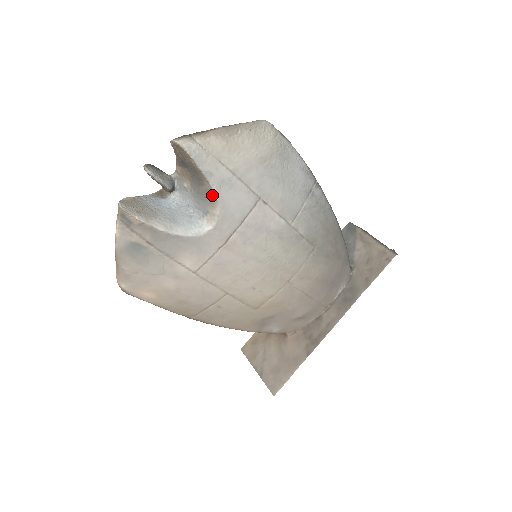
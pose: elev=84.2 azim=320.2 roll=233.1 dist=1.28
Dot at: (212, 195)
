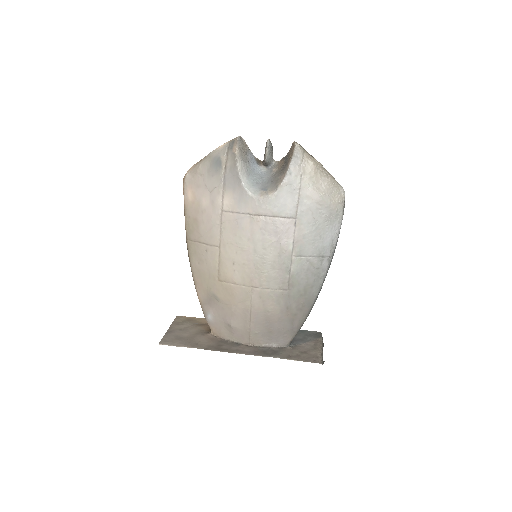
Dot at: (279, 184)
